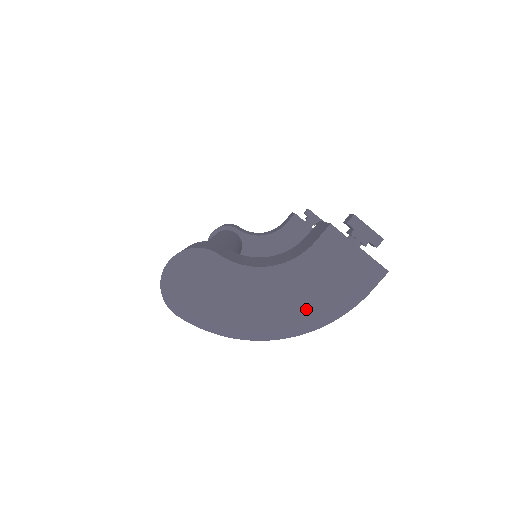
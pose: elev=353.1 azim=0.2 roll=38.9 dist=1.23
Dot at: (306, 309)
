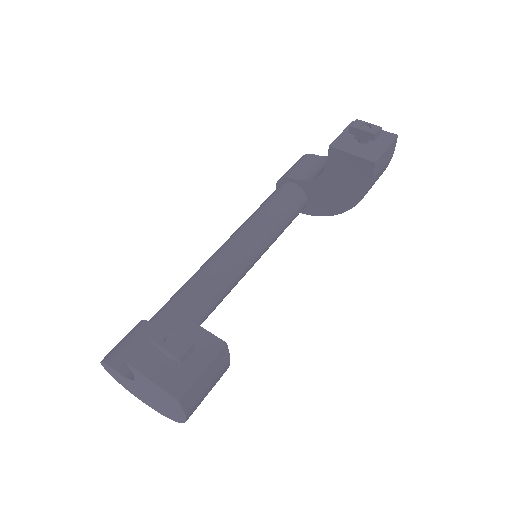
Dot at: (168, 409)
